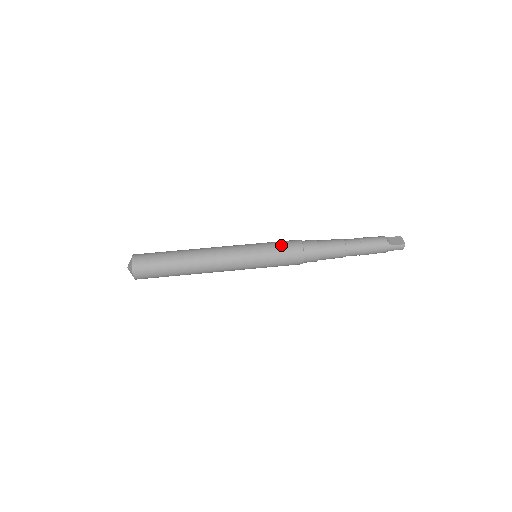
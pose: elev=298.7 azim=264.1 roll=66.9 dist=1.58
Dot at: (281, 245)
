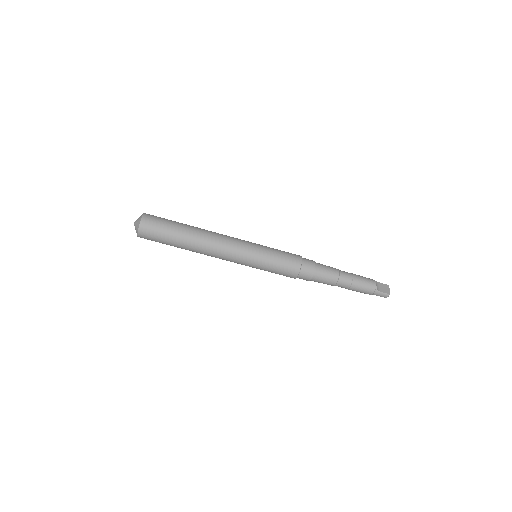
Dot at: (283, 255)
